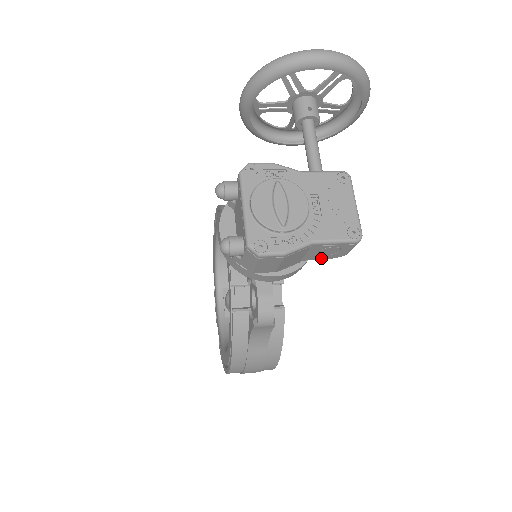
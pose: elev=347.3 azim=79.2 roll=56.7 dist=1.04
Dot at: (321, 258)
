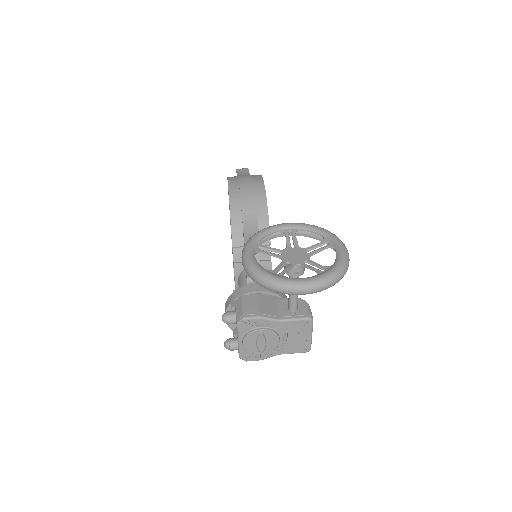
Dot at: occluded
